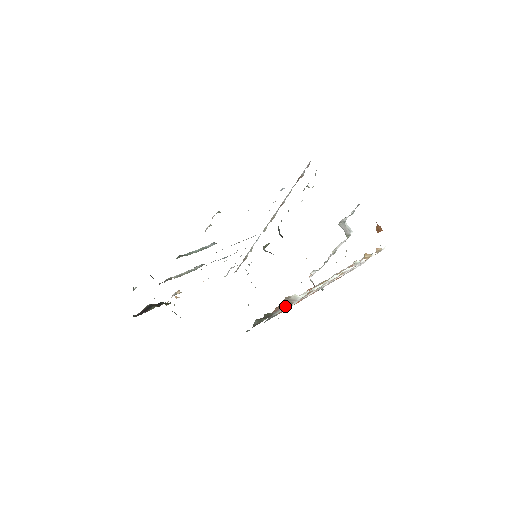
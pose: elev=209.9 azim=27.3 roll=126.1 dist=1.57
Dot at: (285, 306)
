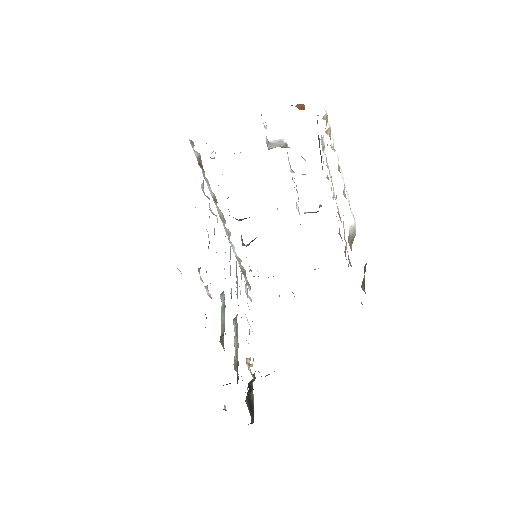
Dot at: (346, 248)
